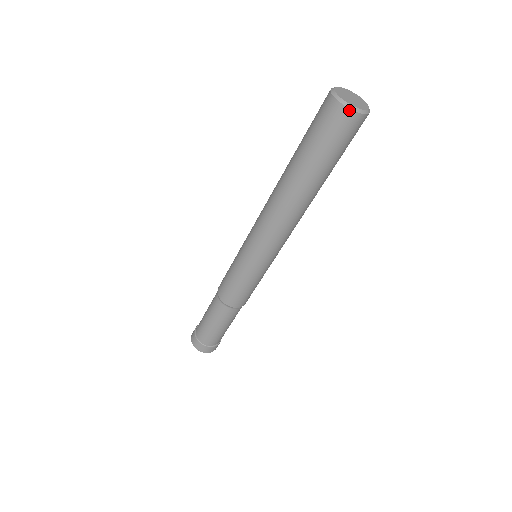
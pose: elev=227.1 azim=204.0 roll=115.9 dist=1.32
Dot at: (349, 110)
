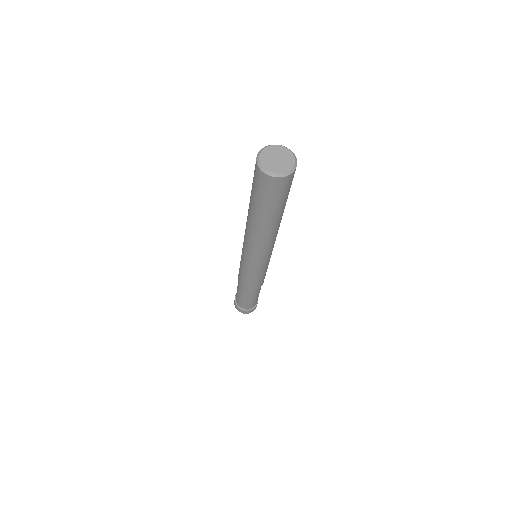
Dot at: (259, 168)
